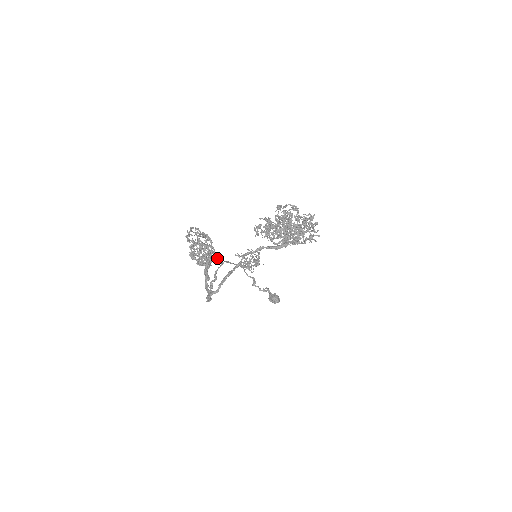
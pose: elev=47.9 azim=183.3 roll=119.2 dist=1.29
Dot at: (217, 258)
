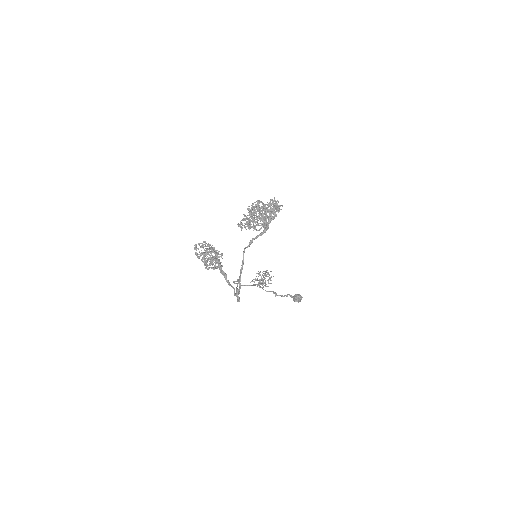
Dot at: (233, 281)
